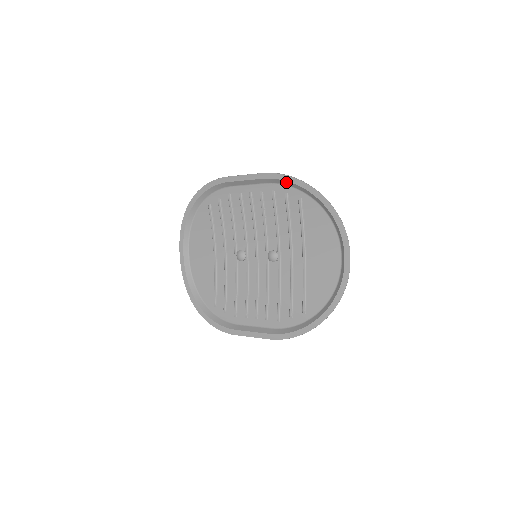
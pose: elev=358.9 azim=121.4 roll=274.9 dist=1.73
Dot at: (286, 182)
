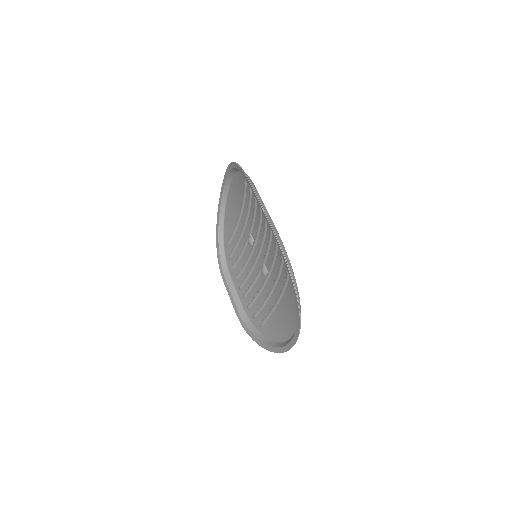
Dot at: occluded
